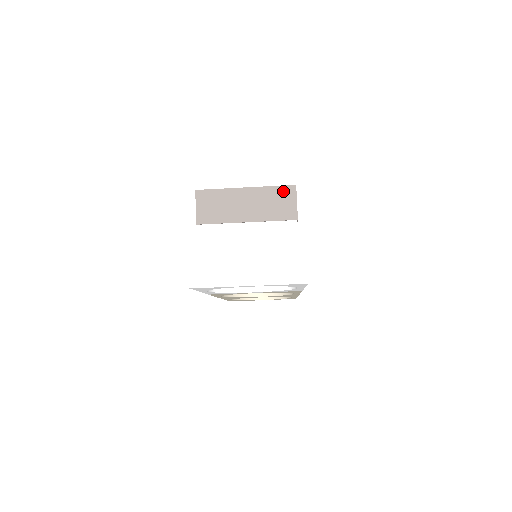
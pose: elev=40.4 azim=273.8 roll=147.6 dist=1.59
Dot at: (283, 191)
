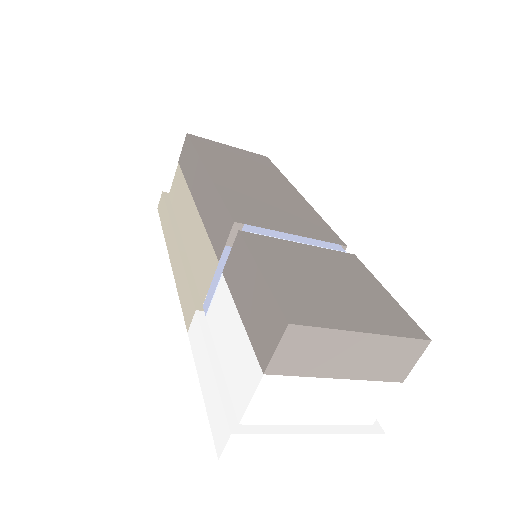
Dot at: (411, 346)
